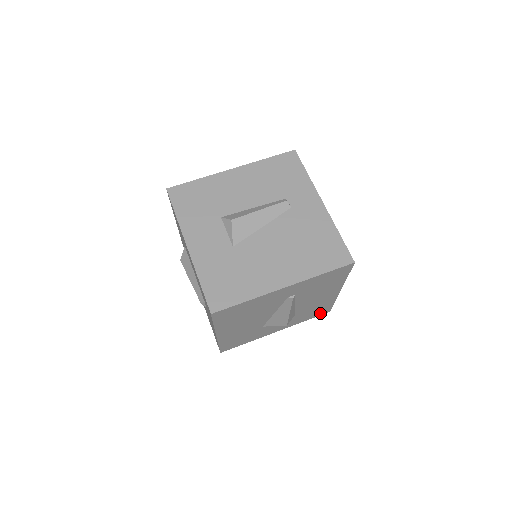
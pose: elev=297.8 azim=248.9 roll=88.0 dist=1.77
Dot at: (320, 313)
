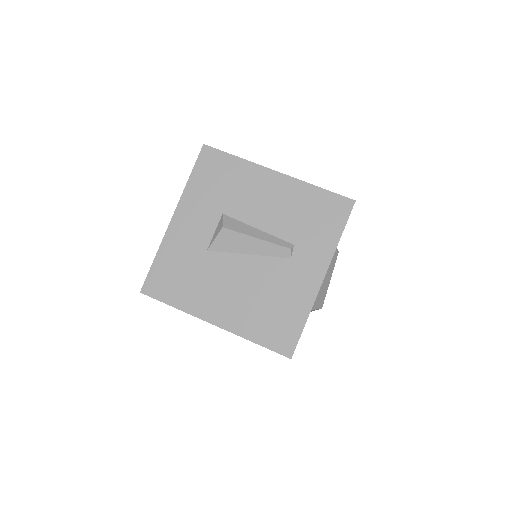
Dot at: occluded
